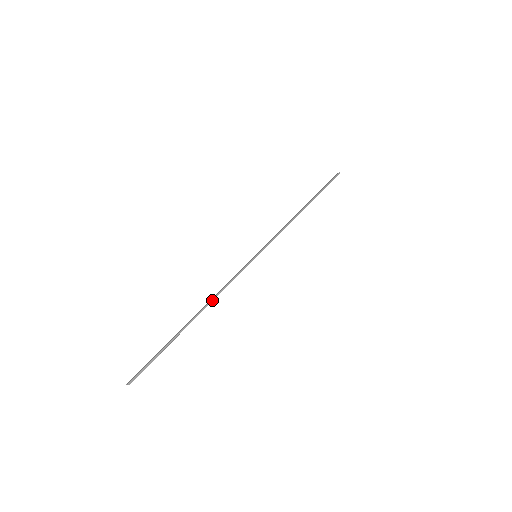
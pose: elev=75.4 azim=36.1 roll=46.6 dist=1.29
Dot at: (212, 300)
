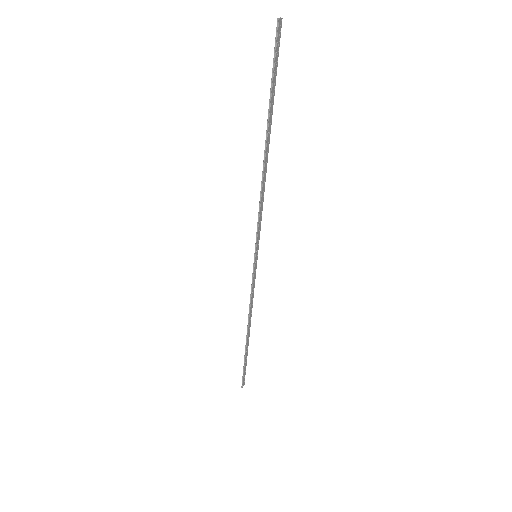
Dot at: (264, 178)
